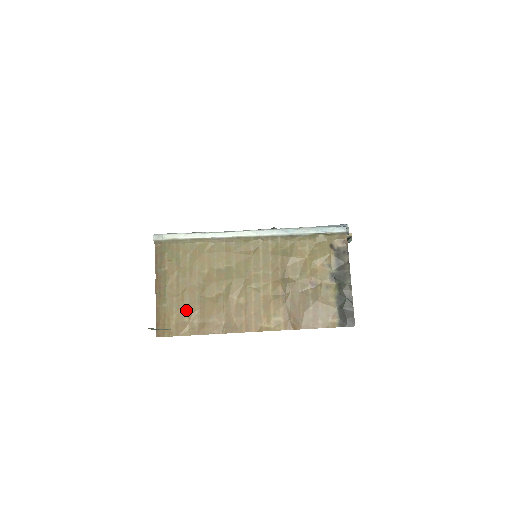
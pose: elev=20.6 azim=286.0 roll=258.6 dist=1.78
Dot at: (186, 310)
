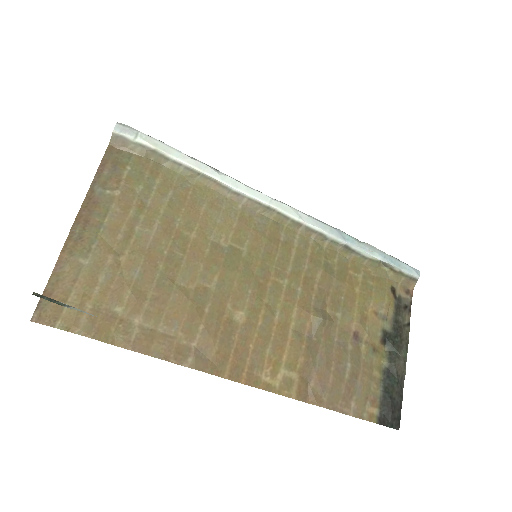
Dot at: (126, 290)
